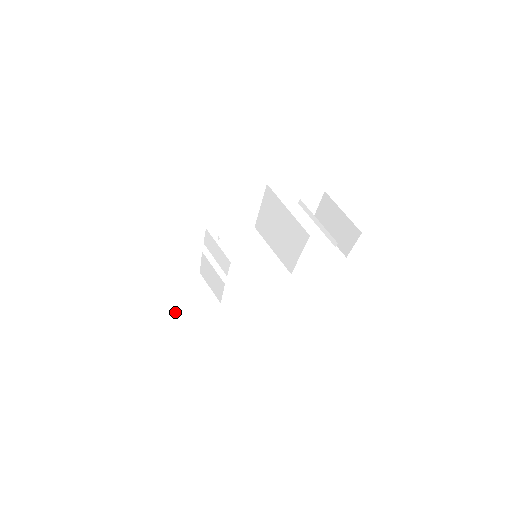
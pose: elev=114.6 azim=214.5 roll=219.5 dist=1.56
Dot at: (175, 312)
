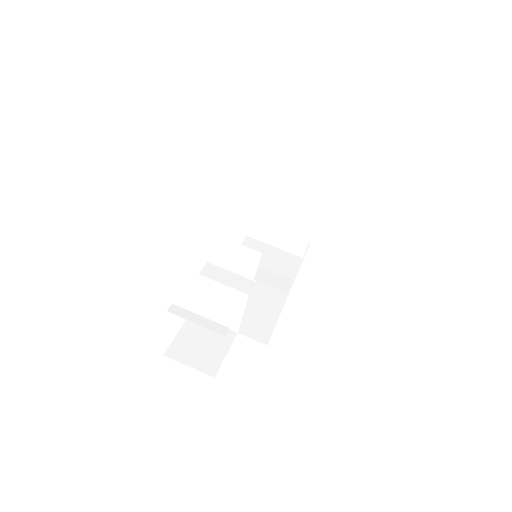
Dot at: (197, 366)
